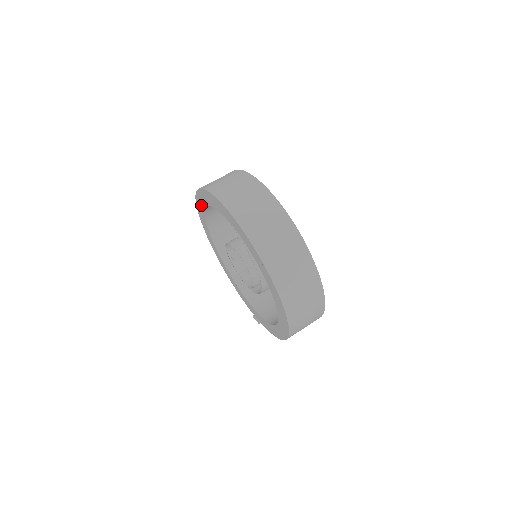
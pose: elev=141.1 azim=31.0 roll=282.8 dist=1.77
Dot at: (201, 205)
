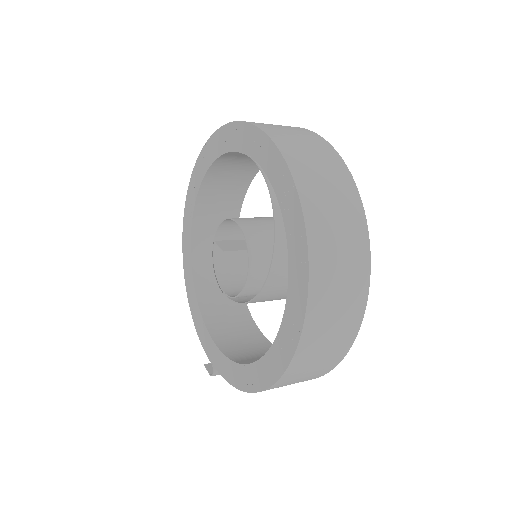
Dot at: (203, 166)
